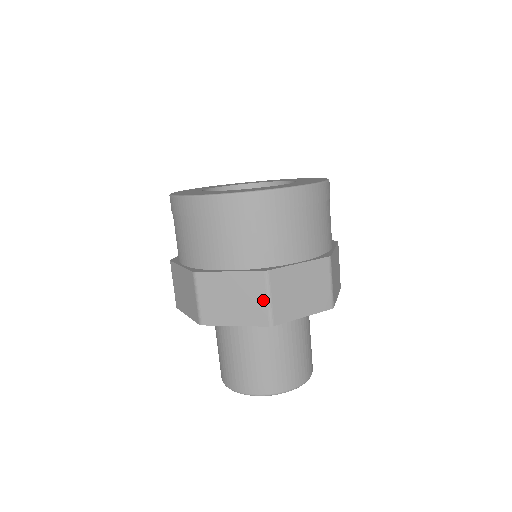
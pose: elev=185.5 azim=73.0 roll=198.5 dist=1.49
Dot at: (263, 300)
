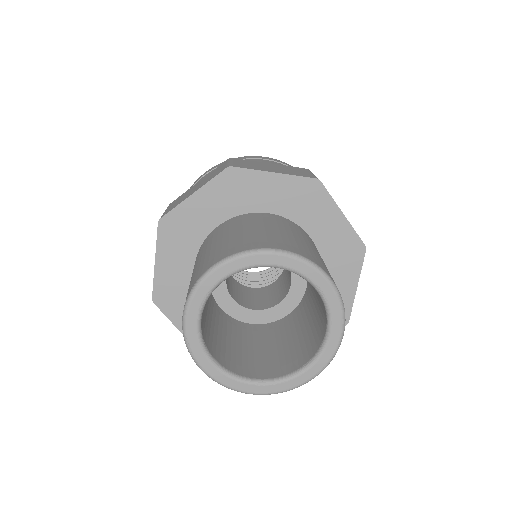
Dot at: (307, 173)
